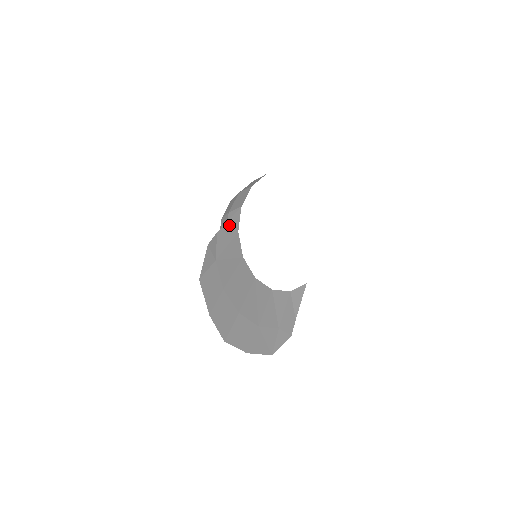
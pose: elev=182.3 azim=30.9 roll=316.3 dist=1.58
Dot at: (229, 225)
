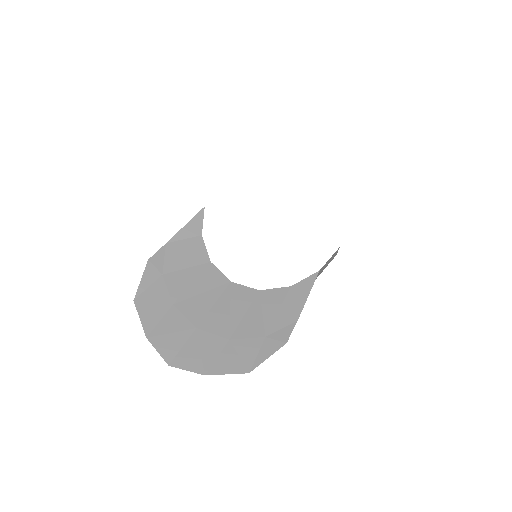
Dot at: (185, 231)
